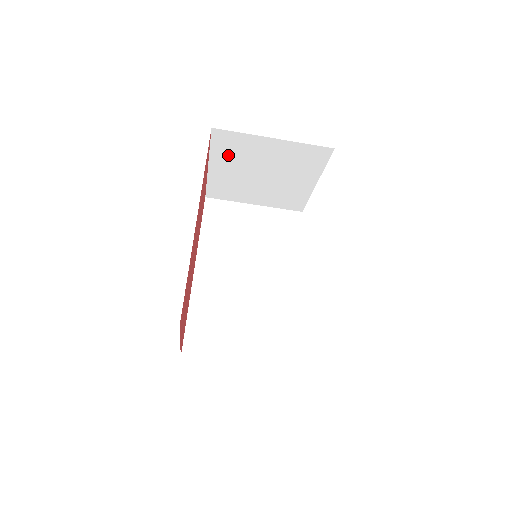
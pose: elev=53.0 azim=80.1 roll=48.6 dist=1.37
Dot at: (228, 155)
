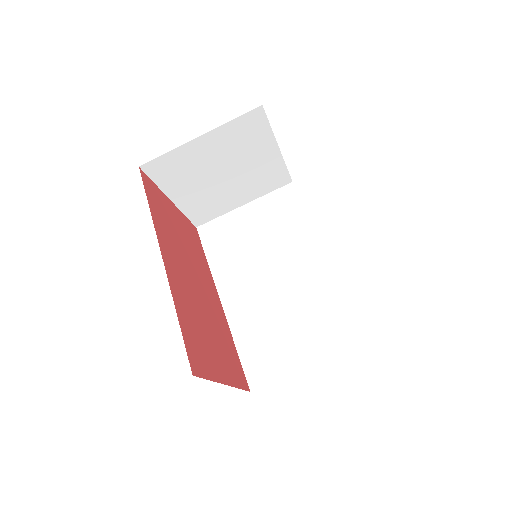
Dot at: (177, 179)
